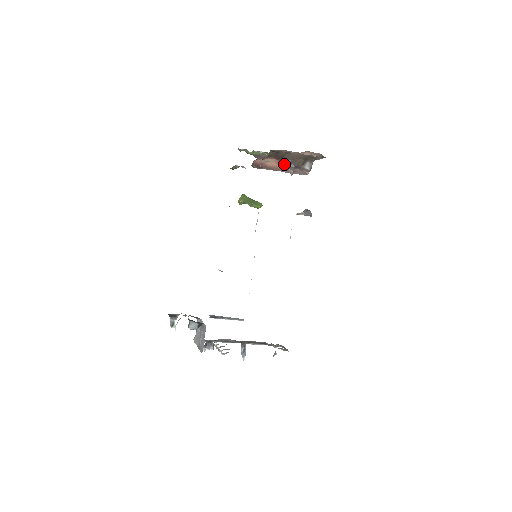
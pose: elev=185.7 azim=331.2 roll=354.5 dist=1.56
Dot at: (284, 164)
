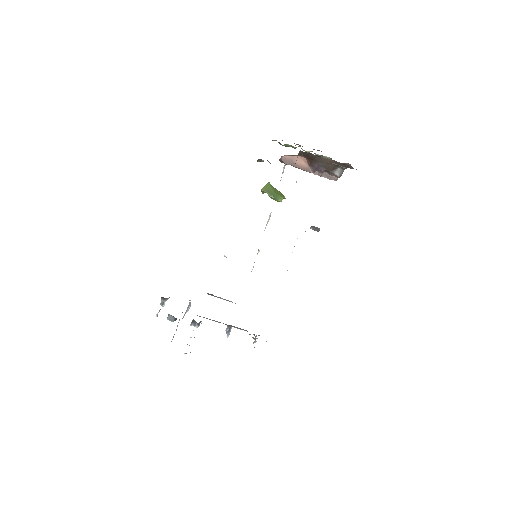
Dot at: (313, 165)
